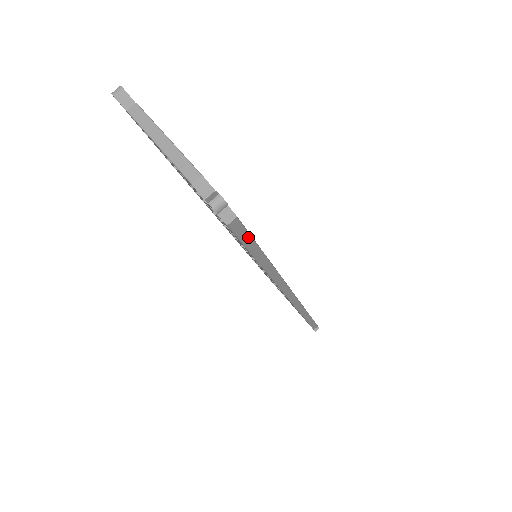
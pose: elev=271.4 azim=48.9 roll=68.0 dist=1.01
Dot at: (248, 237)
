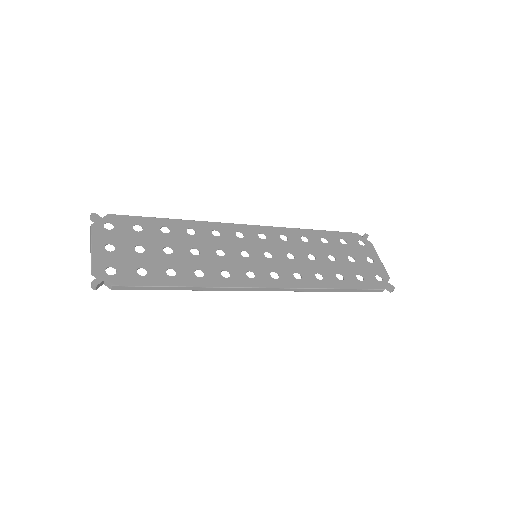
Dot at: (139, 287)
